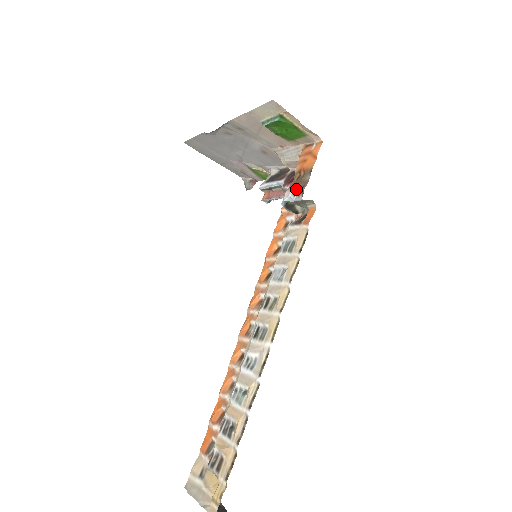
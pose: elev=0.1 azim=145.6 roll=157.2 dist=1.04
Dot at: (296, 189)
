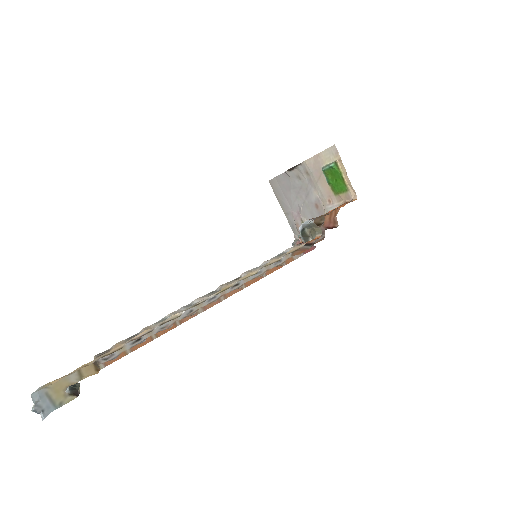
Dot at: occluded
